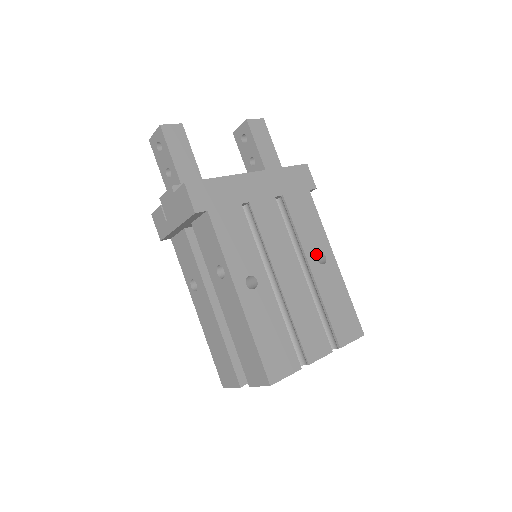
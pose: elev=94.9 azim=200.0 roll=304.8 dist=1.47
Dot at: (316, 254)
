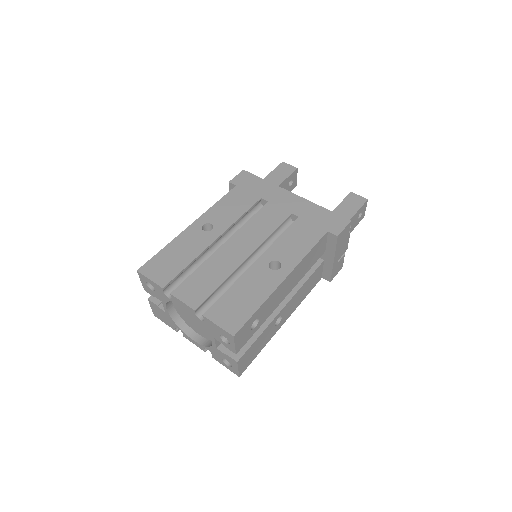
Dot at: (274, 259)
